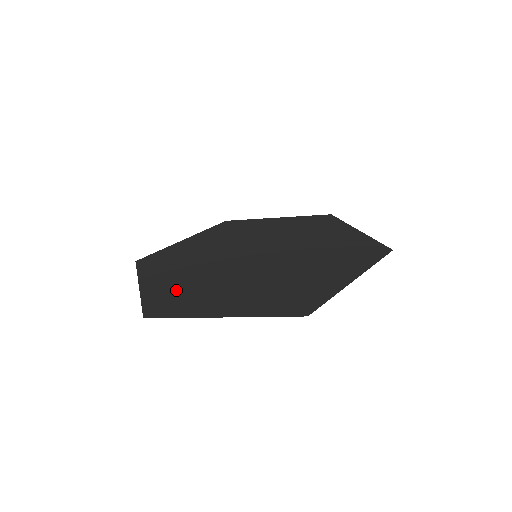
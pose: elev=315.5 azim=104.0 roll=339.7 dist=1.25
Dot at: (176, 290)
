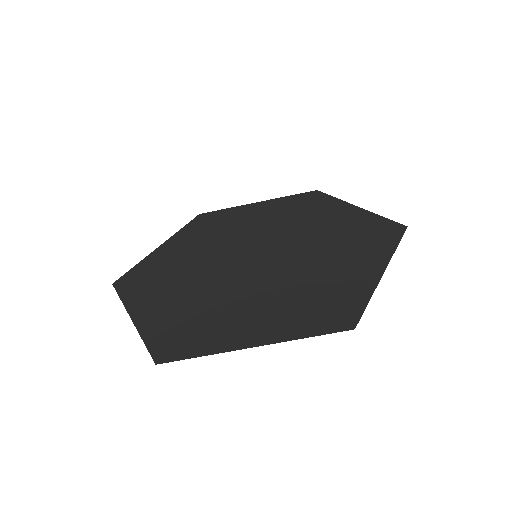
Dot at: (180, 317)
